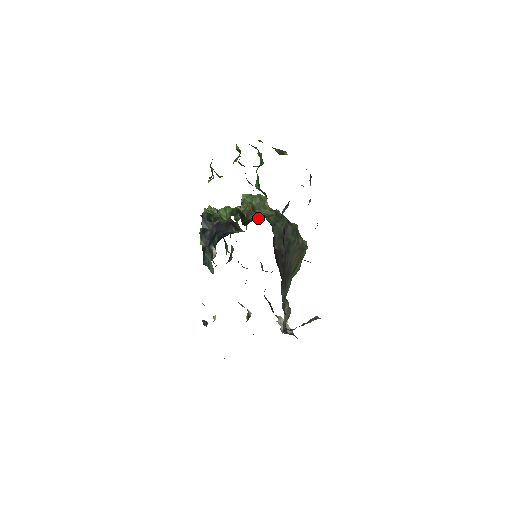
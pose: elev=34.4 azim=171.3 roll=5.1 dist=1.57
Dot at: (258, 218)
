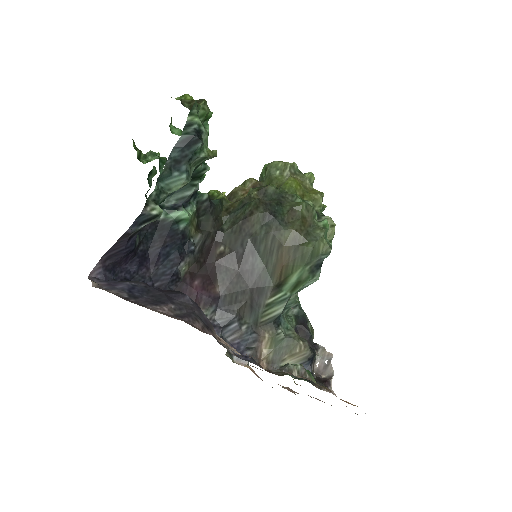
Dot at: occluded
